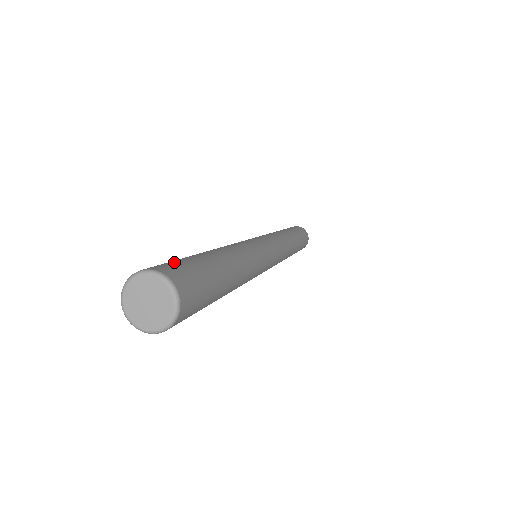
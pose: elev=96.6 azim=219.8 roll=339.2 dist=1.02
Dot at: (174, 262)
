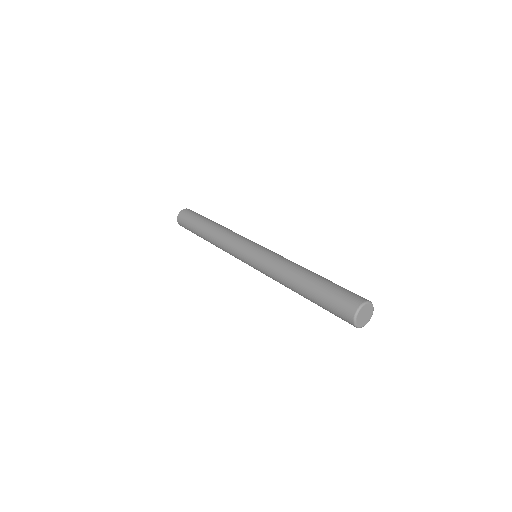
Dot at: (352, 292)
